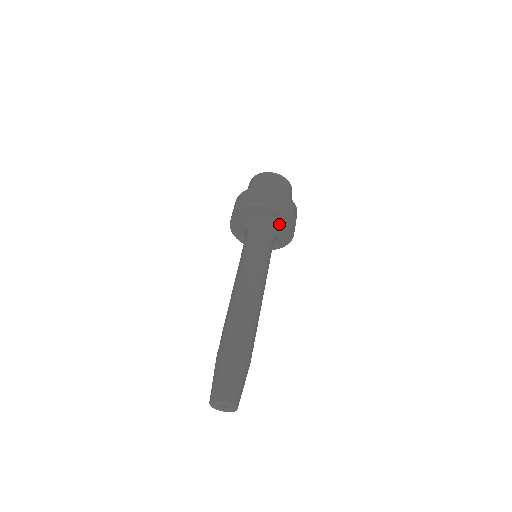
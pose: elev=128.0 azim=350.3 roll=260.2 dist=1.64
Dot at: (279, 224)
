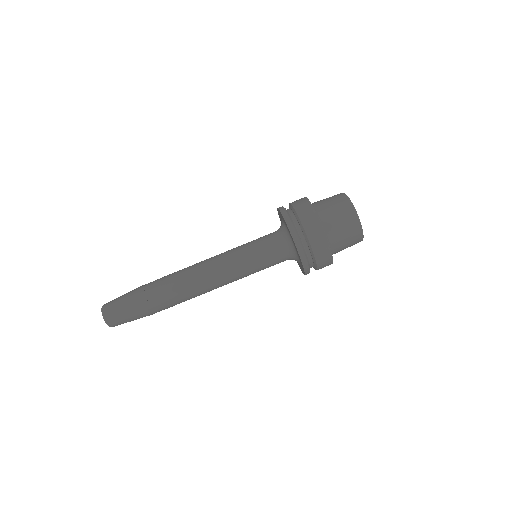
Dot at: (299, 263)
